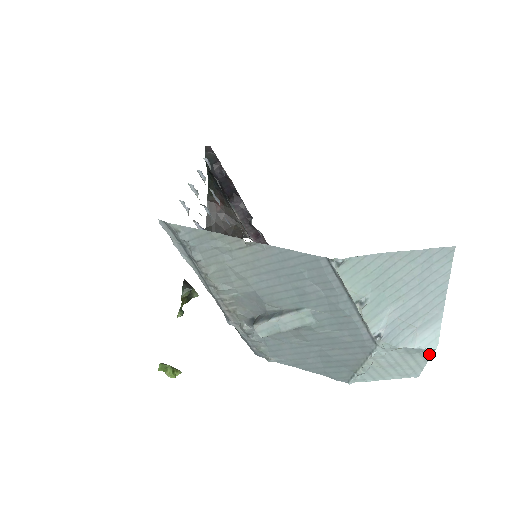
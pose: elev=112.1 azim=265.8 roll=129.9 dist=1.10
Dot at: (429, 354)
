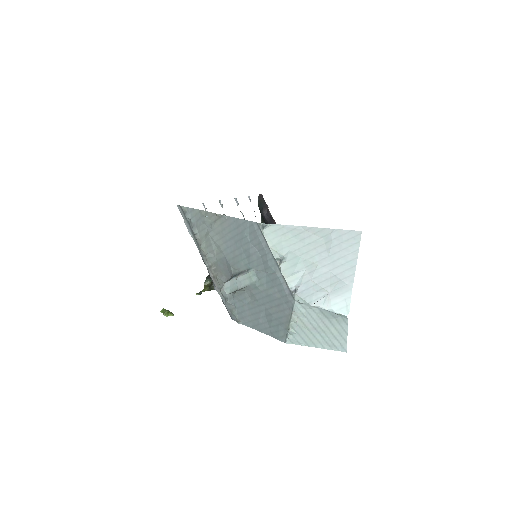
Dot at: (345, 323)
